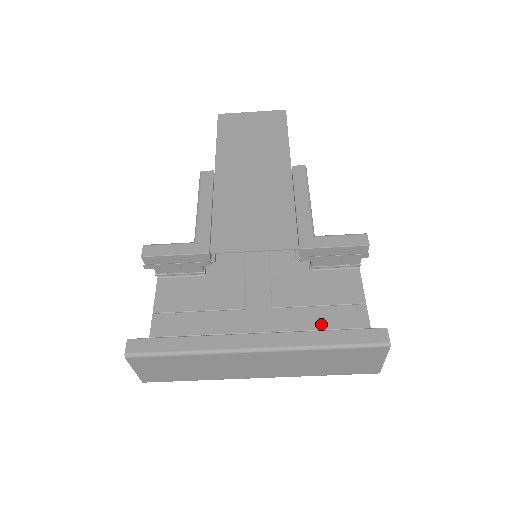
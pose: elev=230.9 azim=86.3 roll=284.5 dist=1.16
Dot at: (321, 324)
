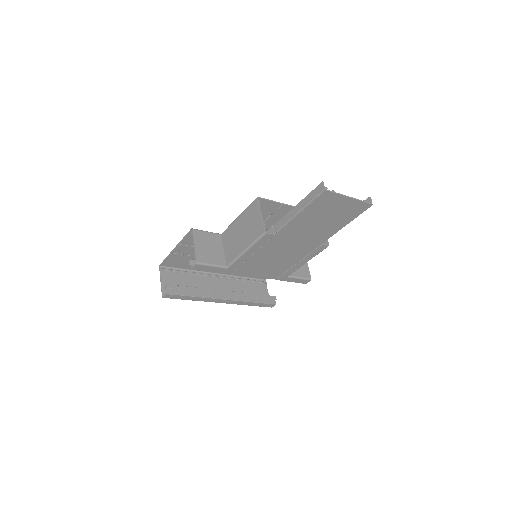
Dot at: occluded
